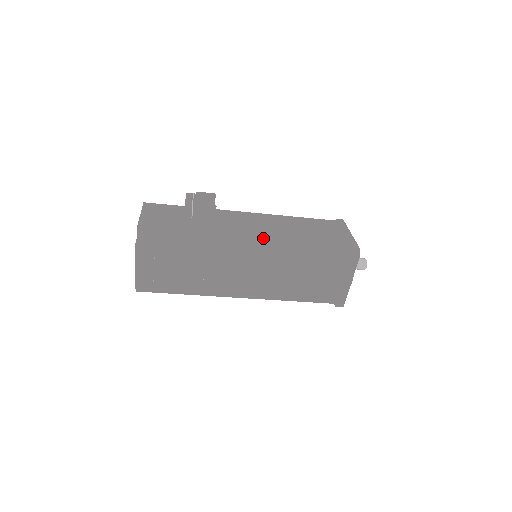
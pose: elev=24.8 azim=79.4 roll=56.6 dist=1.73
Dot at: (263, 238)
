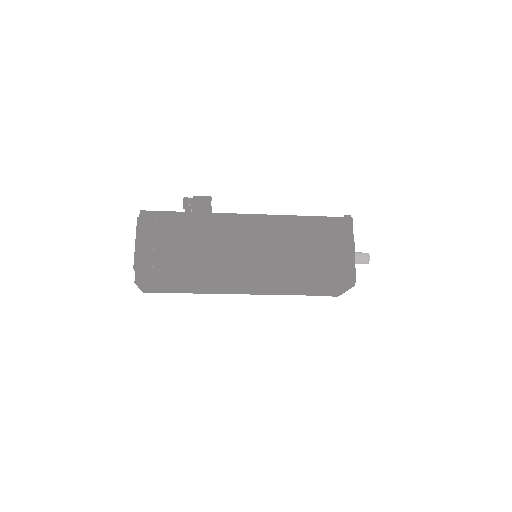
Dot at: (257, 215)
